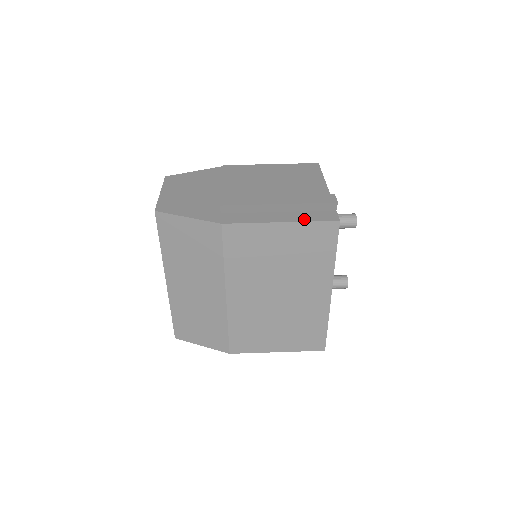
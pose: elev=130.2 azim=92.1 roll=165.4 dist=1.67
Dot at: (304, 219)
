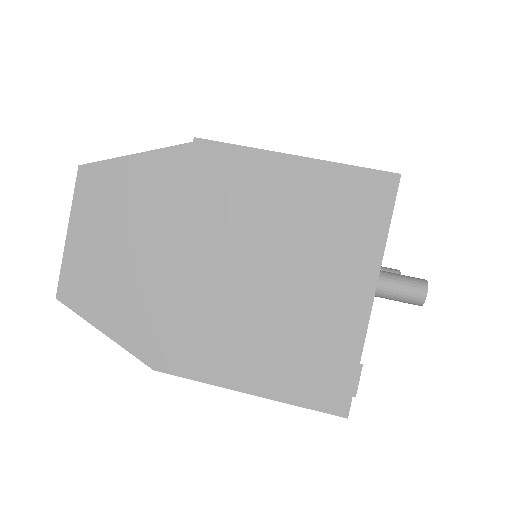
Dot at: (288, 397)
